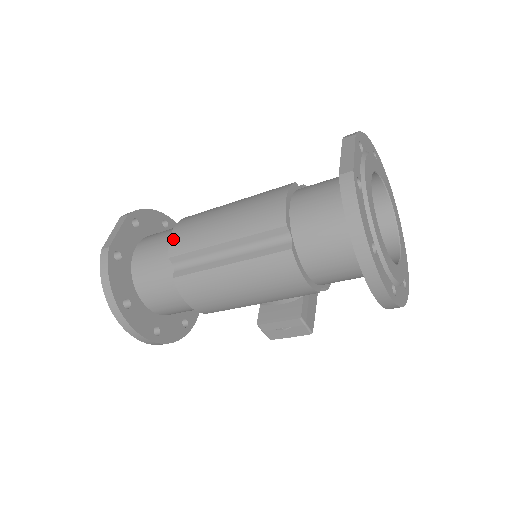
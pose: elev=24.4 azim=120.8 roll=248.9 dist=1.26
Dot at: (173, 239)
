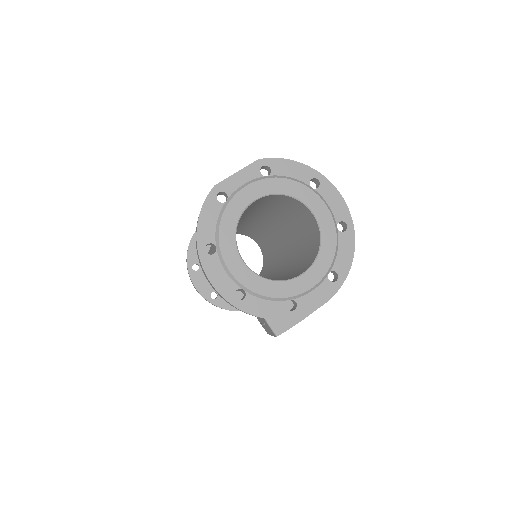
Dot at: occluded
